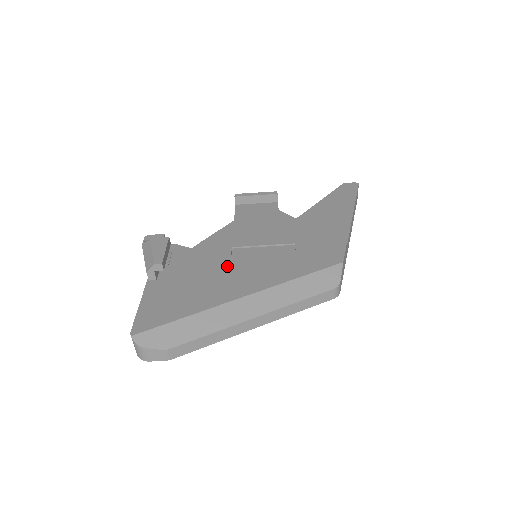
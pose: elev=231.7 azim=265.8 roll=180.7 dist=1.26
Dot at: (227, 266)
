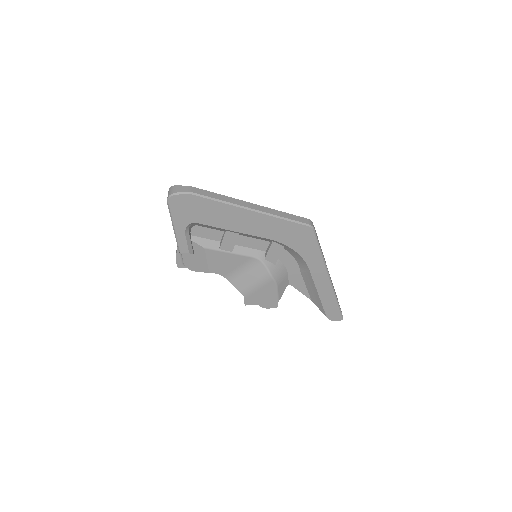
Dot at: occluded
